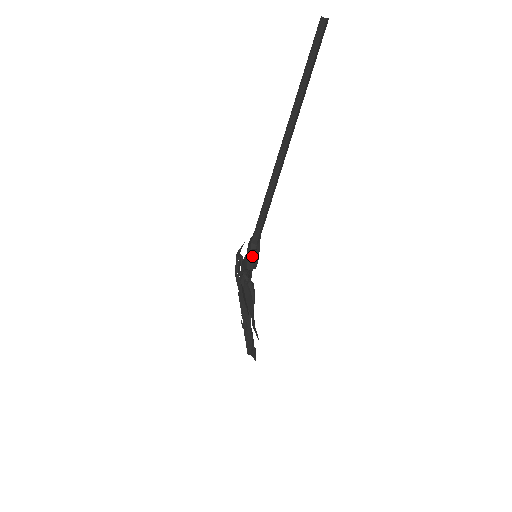
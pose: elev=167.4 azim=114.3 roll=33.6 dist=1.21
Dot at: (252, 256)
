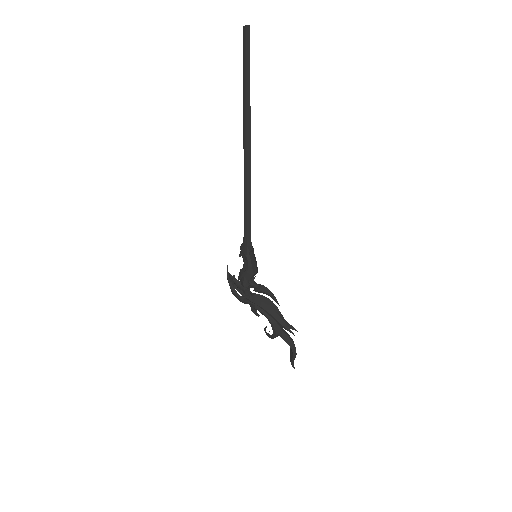
Dot at: (253, 258)
